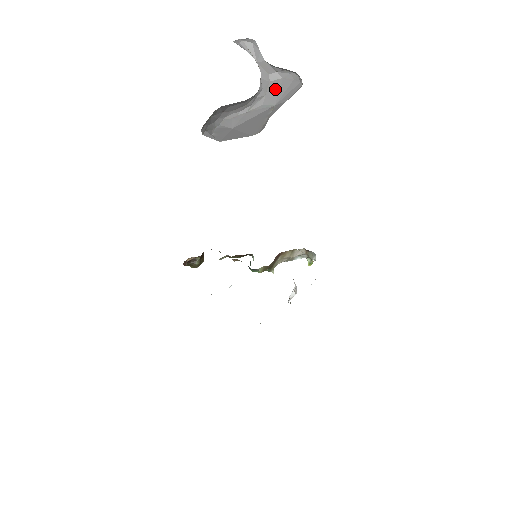
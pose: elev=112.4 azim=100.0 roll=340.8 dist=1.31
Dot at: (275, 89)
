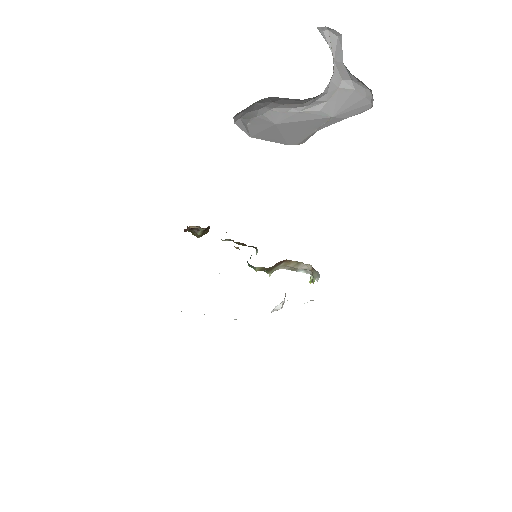
Dot at: (341, 99)
